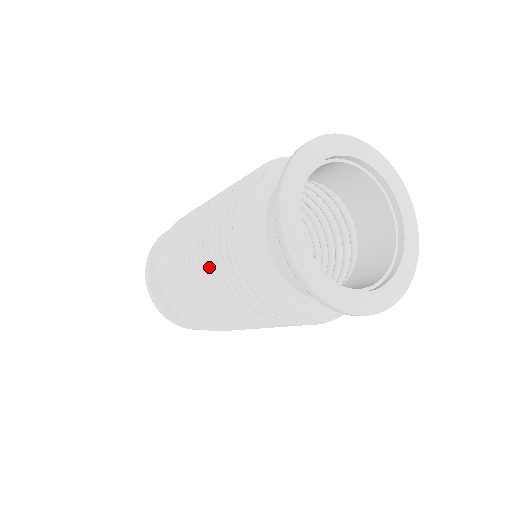
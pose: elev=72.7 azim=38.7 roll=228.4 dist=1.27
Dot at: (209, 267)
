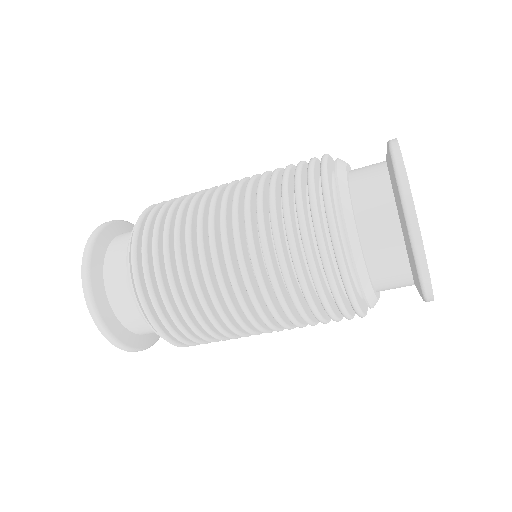
Dot at: (261, 209)
